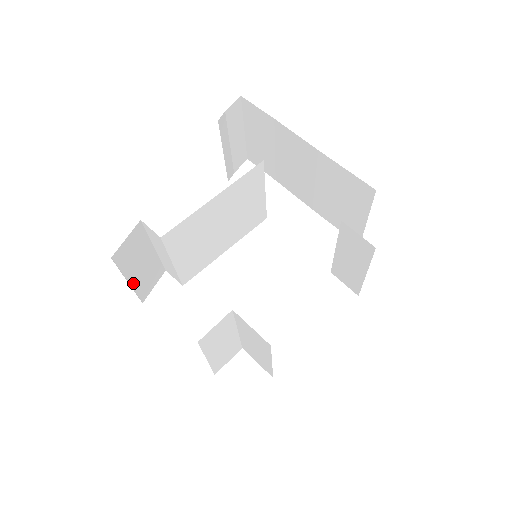
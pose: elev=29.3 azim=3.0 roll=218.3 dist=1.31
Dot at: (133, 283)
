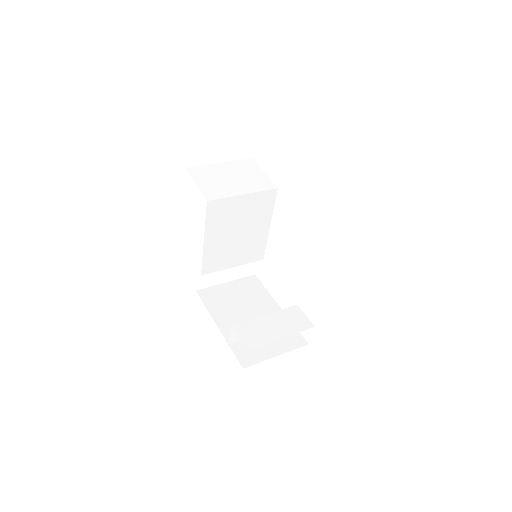
Dot at: (231, 278)
